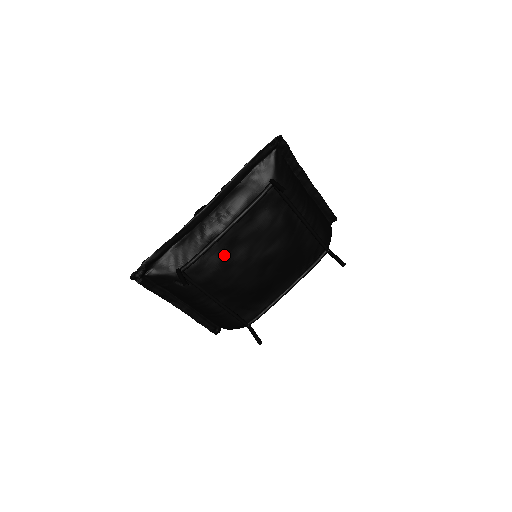
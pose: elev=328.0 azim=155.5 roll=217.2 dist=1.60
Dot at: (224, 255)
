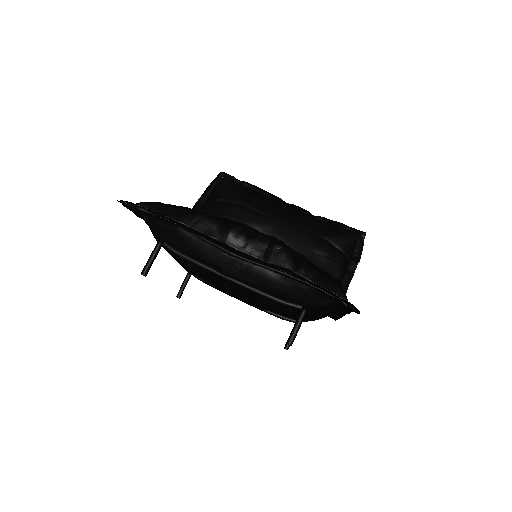
Dot at: (209, 275)
